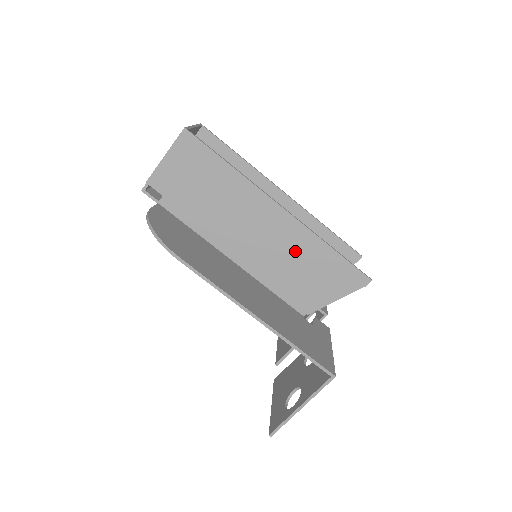
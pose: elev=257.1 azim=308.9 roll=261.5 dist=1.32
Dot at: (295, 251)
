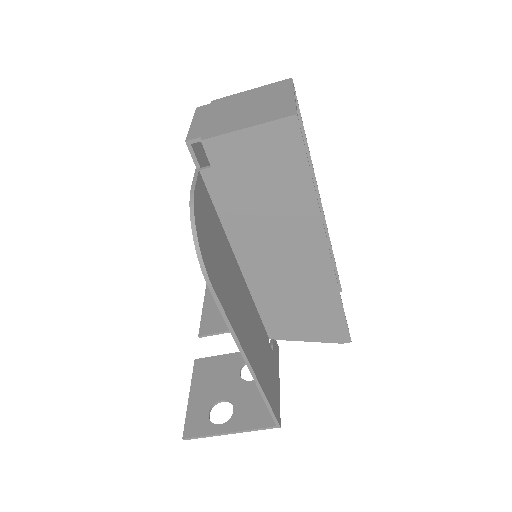
Dot at: (308, 291)
